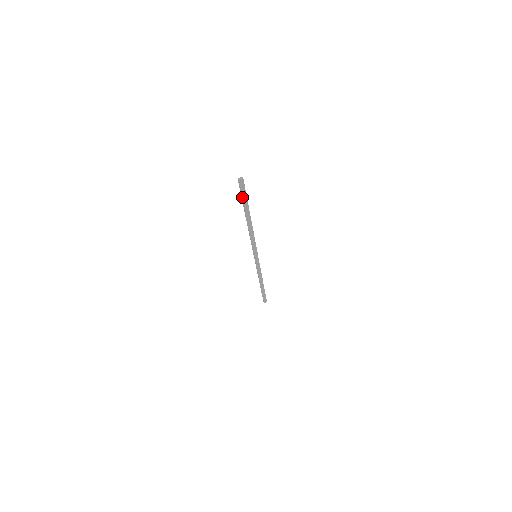
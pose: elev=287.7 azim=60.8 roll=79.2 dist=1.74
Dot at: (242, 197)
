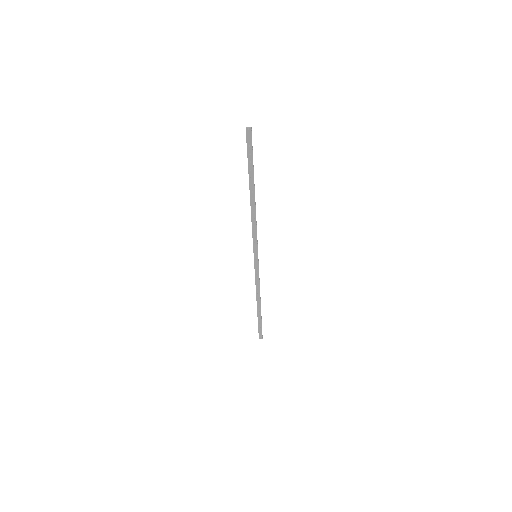
Dot at: (248, 155)
